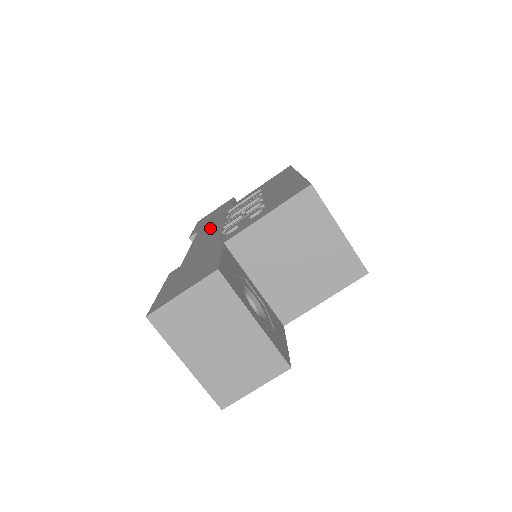
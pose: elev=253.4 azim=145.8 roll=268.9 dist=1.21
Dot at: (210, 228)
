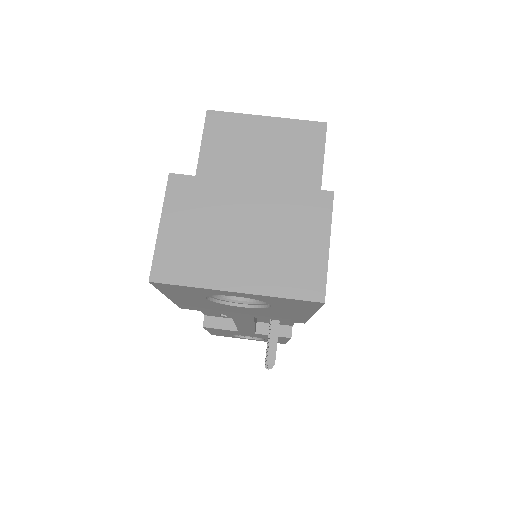
Dot at: occluded
